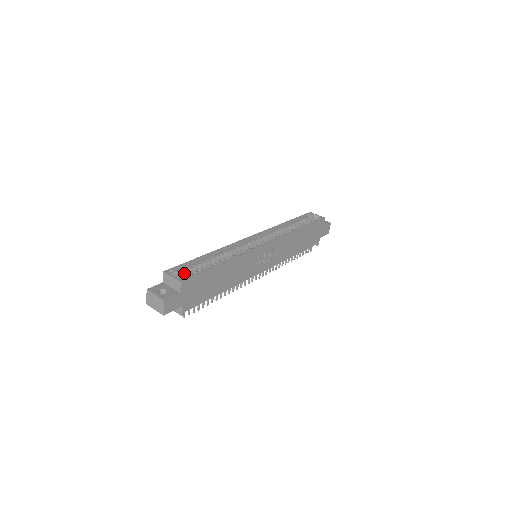
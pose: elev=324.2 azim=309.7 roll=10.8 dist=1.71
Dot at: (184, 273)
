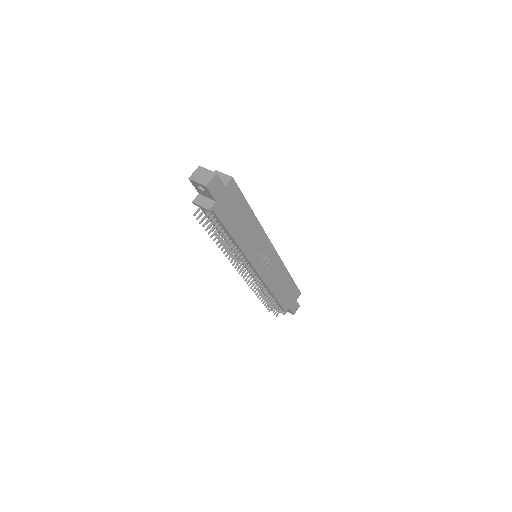
Dot at: occluded
